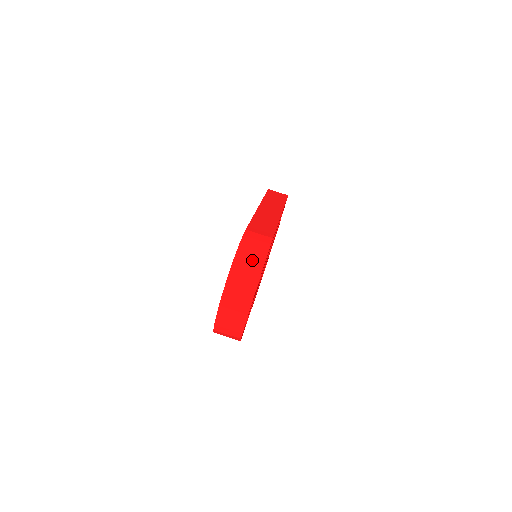
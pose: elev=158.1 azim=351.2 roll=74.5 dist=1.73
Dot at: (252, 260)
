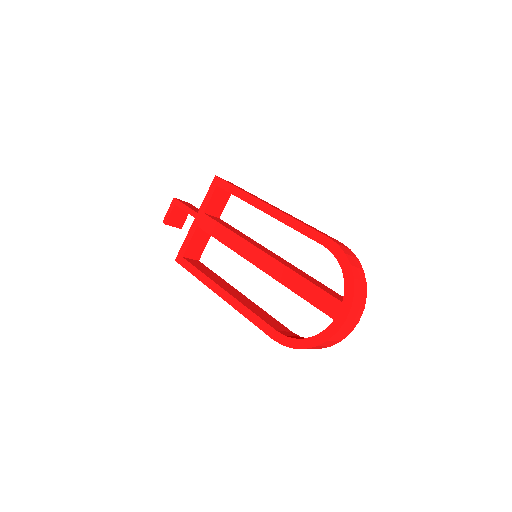
Dot at: (359, 268)
